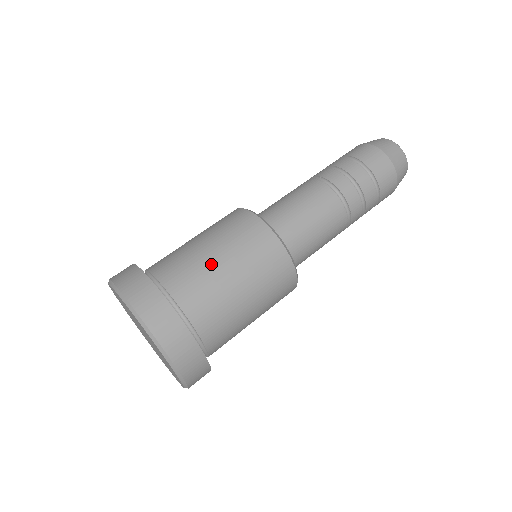
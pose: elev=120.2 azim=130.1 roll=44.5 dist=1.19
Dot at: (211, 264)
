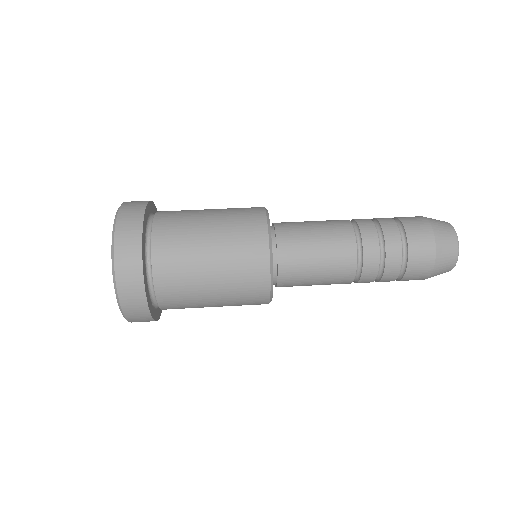
Dot at: (199, 217)
